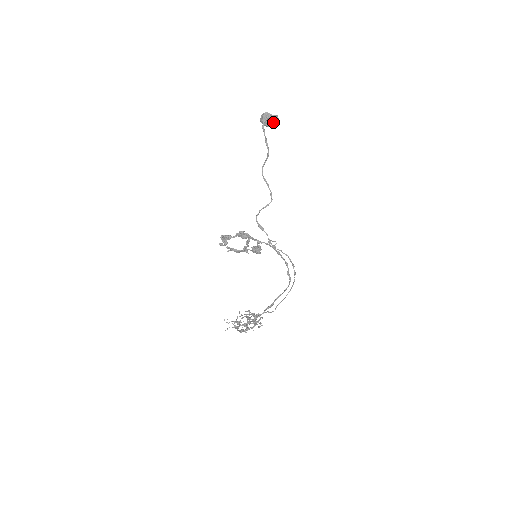
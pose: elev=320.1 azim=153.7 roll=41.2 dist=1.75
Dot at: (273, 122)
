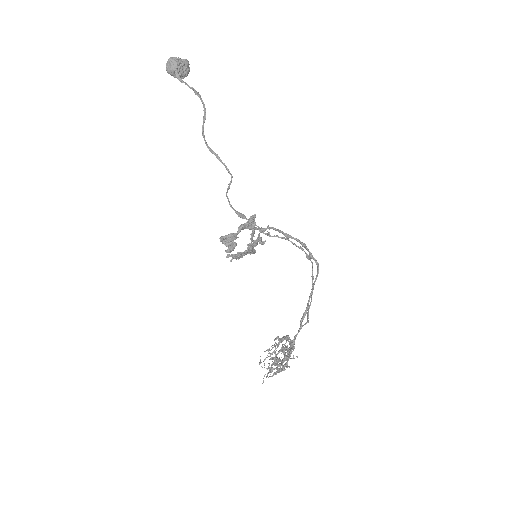
Dot at: (186, 69)
